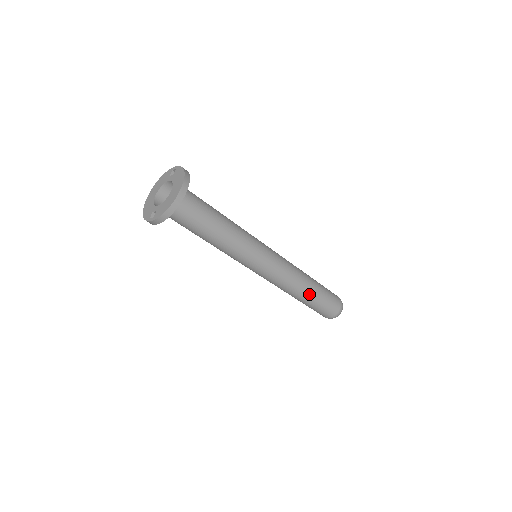
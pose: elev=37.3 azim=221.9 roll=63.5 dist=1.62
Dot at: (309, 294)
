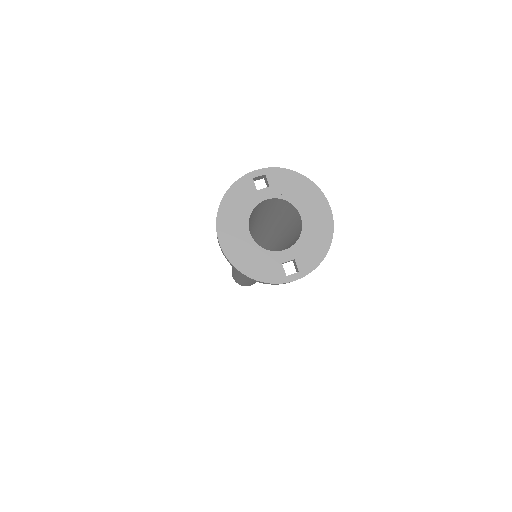
Dot at: occluded
